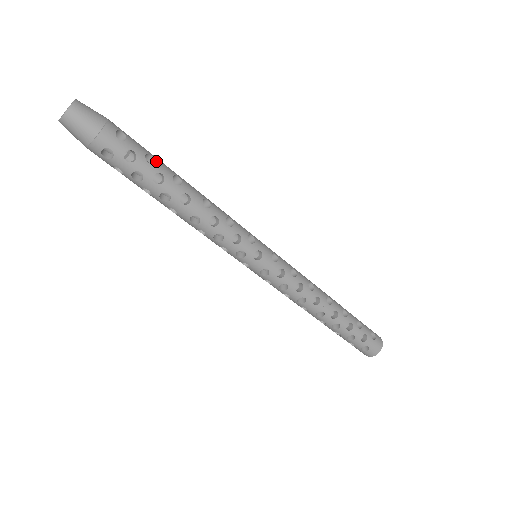
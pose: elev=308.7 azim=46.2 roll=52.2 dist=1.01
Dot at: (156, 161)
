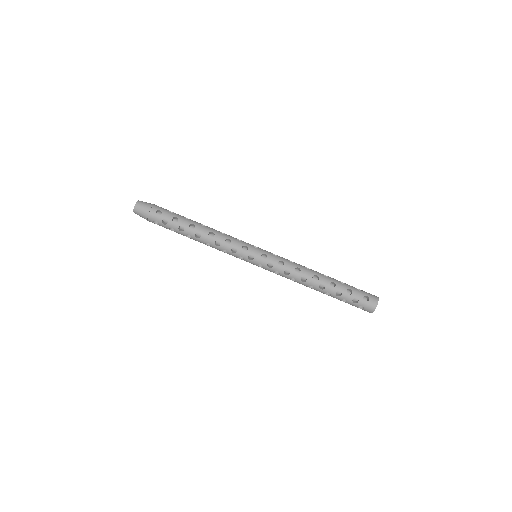
Dot at: (179, 220)
